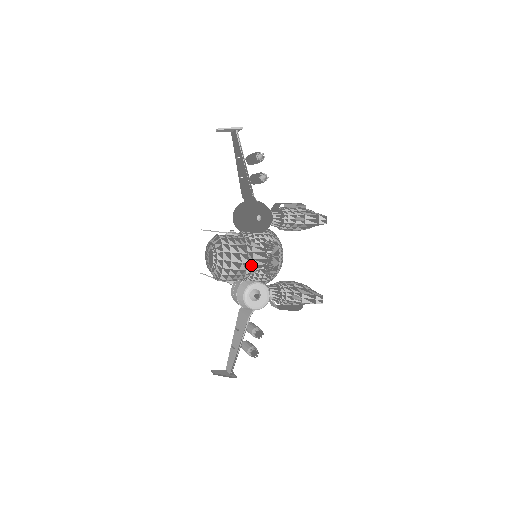
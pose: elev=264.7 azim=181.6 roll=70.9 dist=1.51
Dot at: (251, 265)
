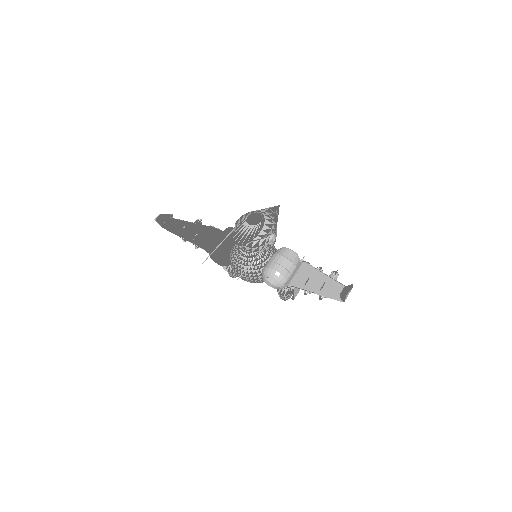
Dot at: occluded
